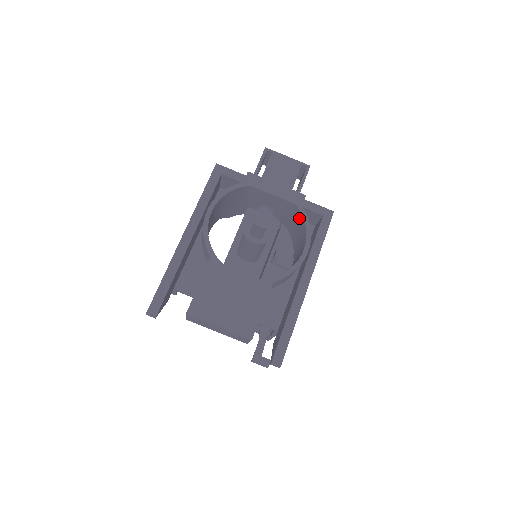
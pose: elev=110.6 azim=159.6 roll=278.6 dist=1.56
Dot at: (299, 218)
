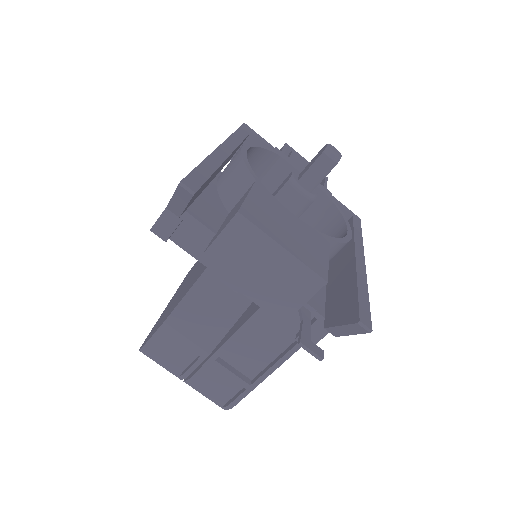
Dot at: (326, 212)
